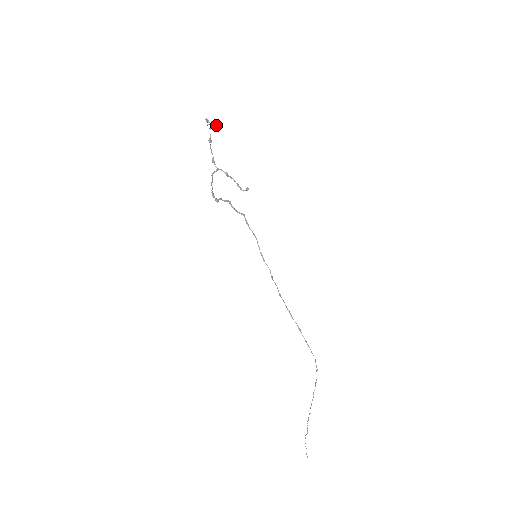
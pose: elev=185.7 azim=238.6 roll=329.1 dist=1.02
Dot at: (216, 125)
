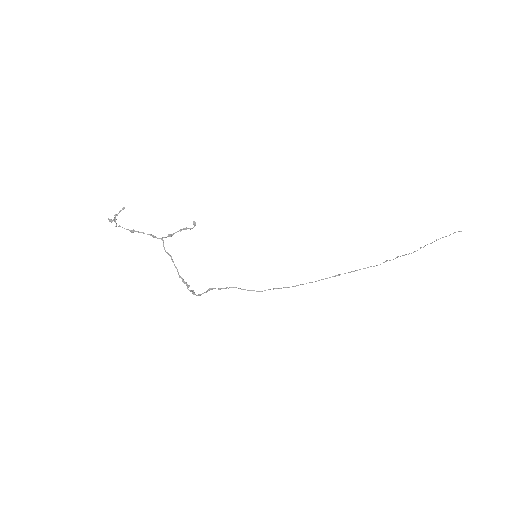
Dot at: (118, 213)
